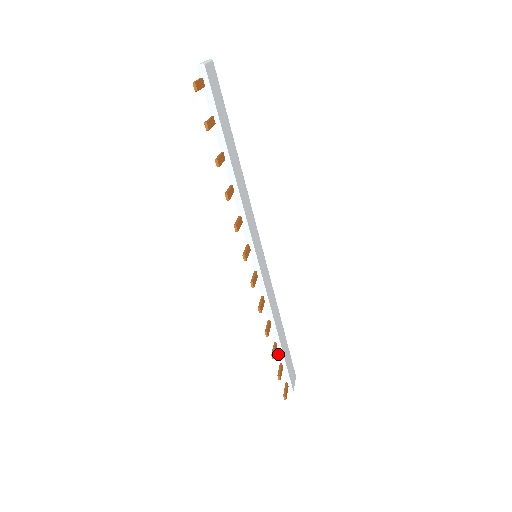
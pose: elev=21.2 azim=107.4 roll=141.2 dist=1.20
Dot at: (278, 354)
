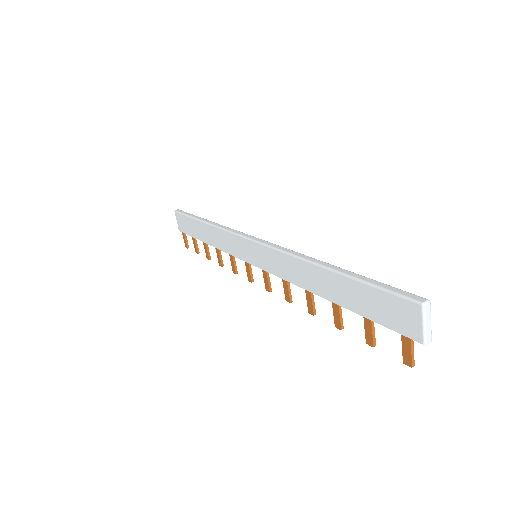
Dot at: occluded
